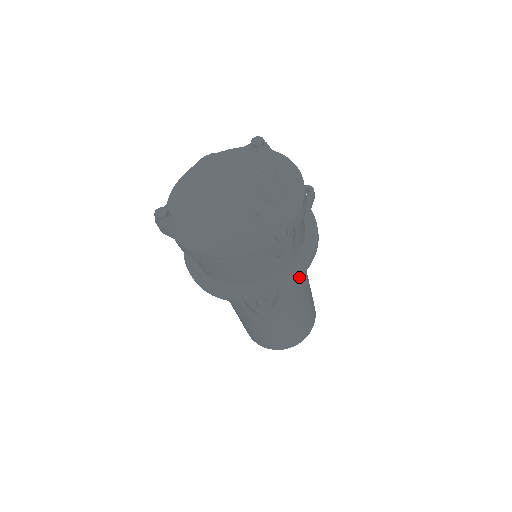
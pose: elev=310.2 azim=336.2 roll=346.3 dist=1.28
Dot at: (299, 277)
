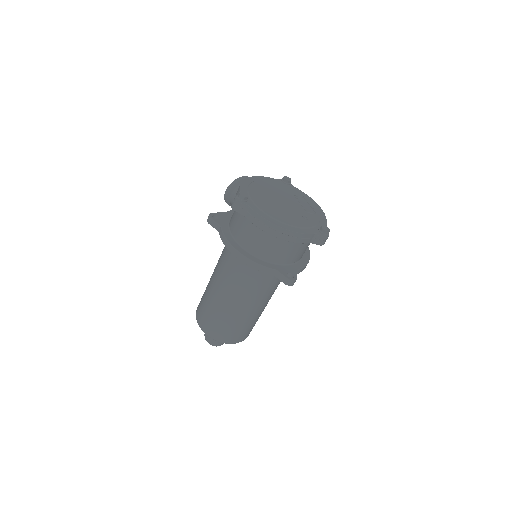
Dot at: occluded
